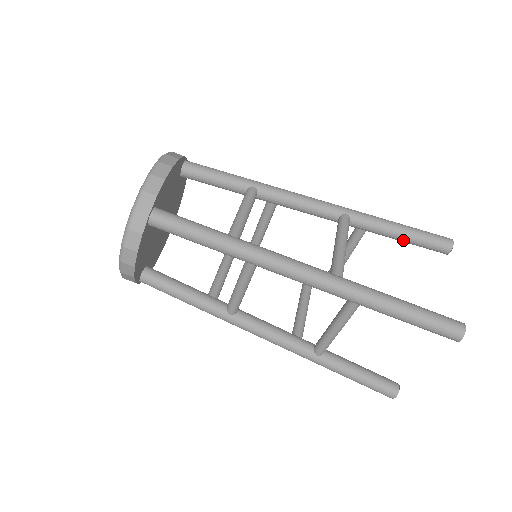
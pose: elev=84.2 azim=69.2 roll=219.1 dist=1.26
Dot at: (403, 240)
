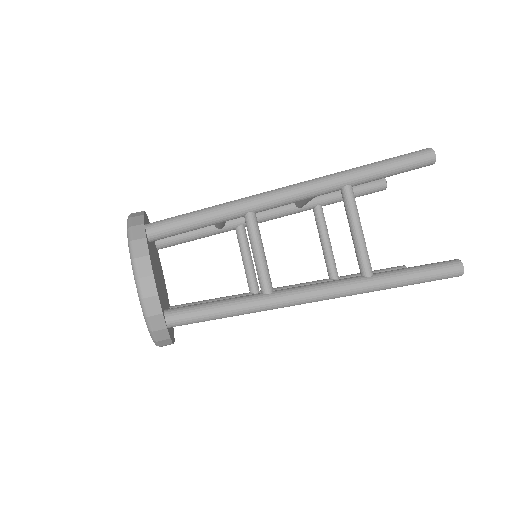
Dot at: occluded
